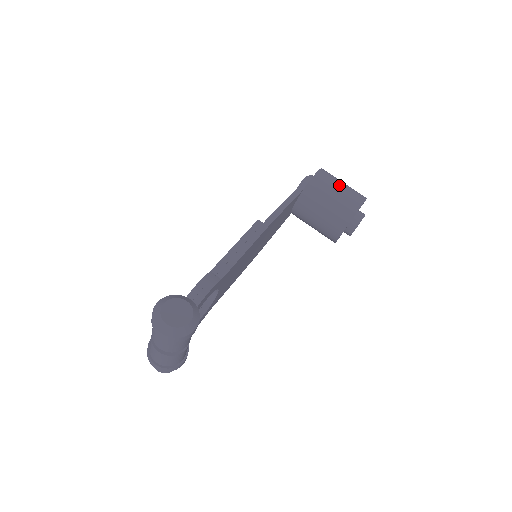
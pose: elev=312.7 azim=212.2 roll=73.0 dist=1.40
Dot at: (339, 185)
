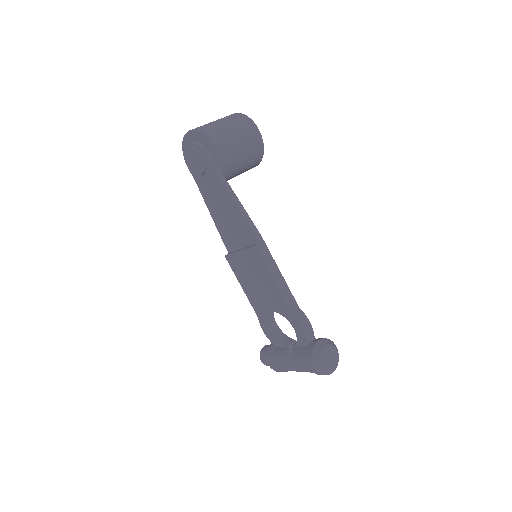
Dot at: (234, 136)
